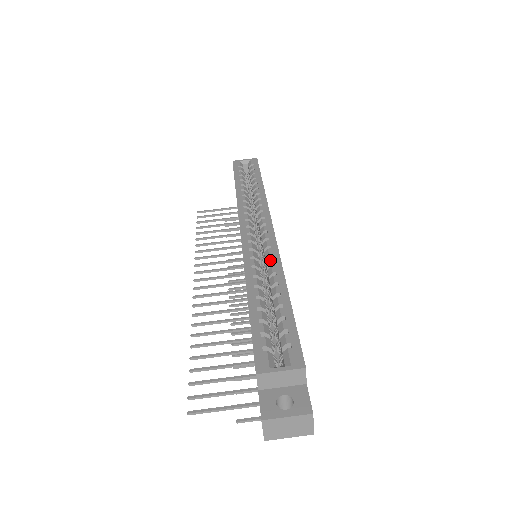
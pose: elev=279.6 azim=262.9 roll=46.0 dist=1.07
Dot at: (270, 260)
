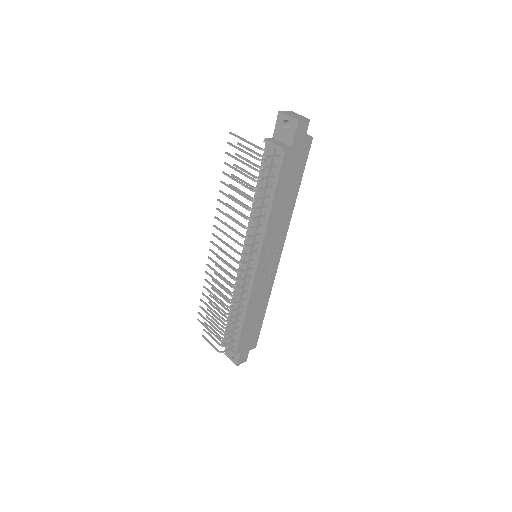
Dot at: occluded
